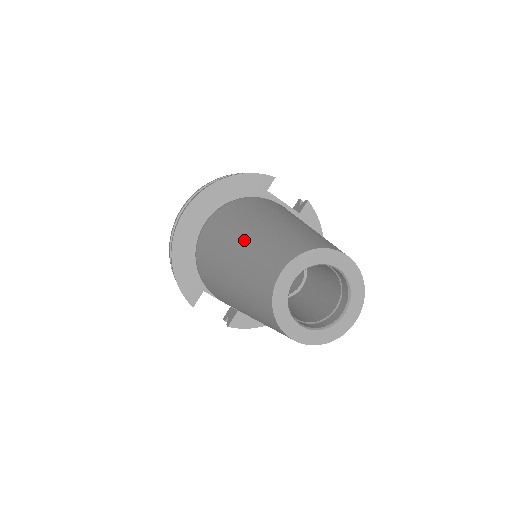
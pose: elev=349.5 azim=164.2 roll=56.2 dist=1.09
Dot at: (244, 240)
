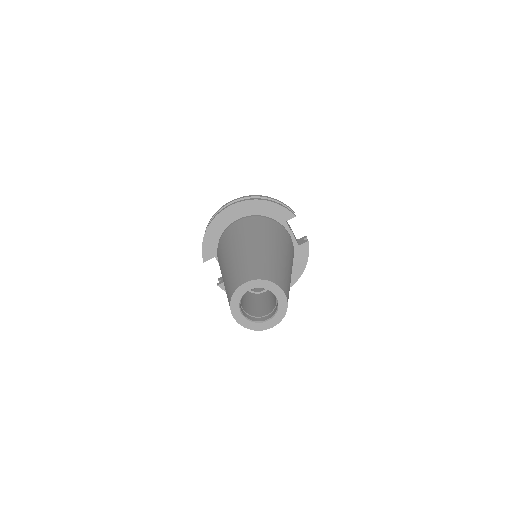
Dot at: (246, 250)
